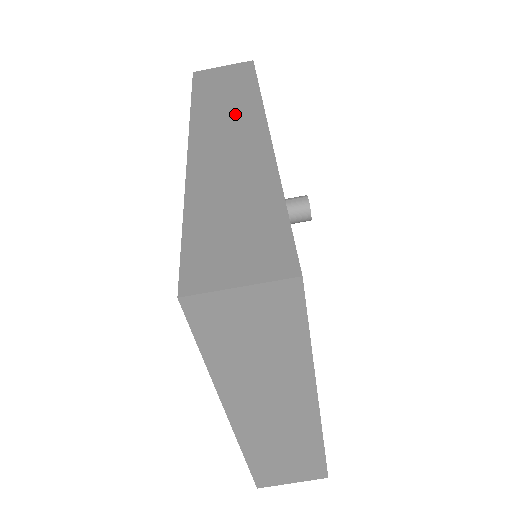
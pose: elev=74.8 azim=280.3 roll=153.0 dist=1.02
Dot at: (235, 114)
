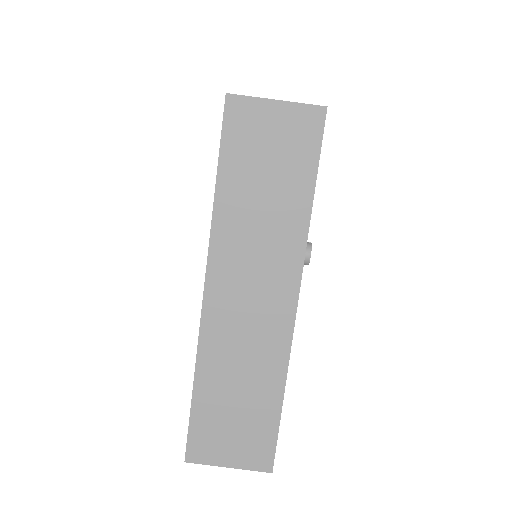
Dot at: occluded
